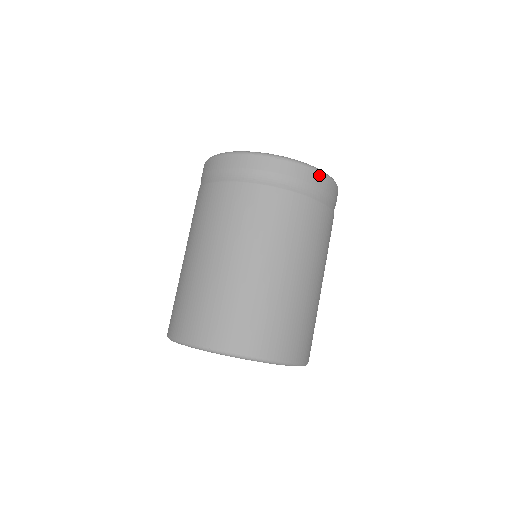
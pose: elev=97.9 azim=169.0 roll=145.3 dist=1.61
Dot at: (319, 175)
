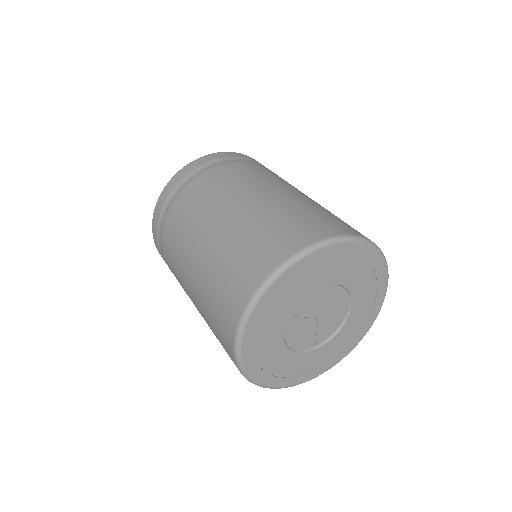
Dot at: (196, 162)
